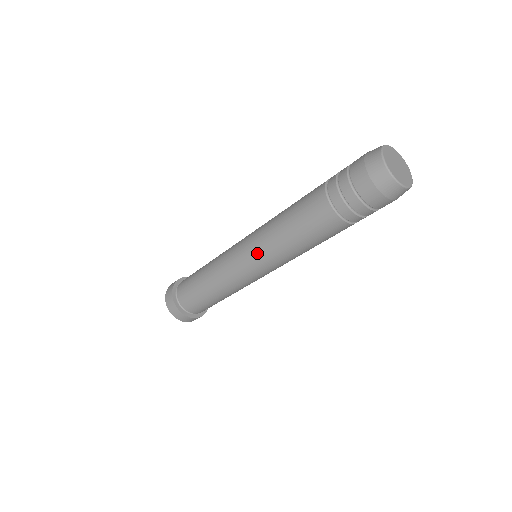
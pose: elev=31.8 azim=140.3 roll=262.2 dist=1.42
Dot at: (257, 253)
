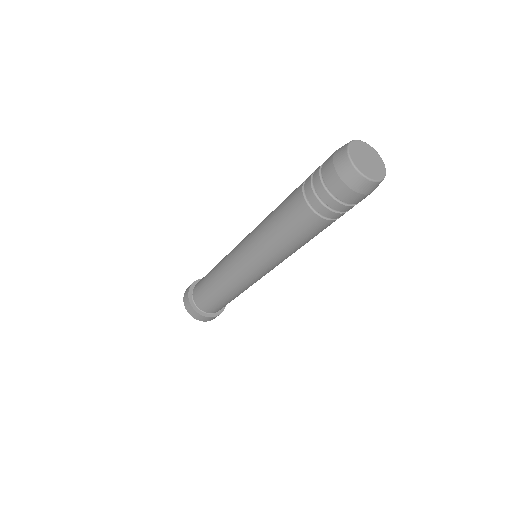
Dot at: (248, 242)
